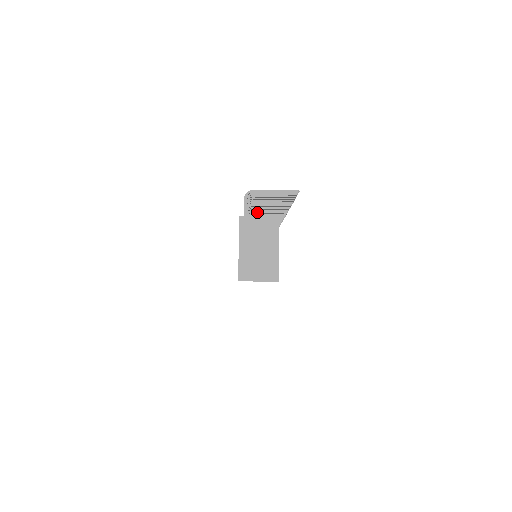
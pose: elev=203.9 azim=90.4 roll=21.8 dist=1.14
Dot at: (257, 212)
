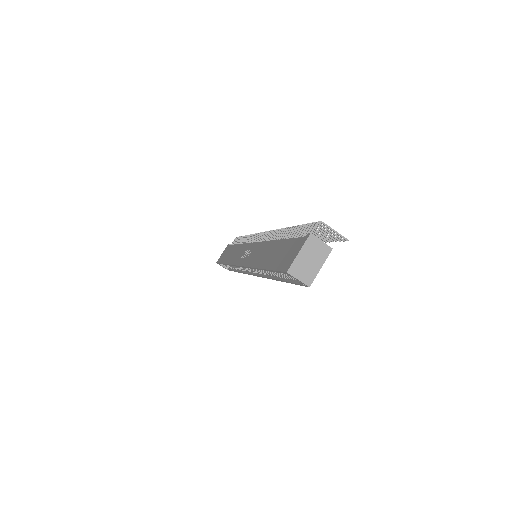
Dot at: occluded
